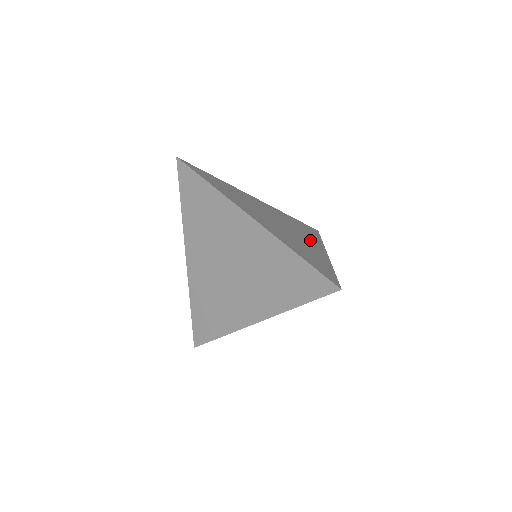
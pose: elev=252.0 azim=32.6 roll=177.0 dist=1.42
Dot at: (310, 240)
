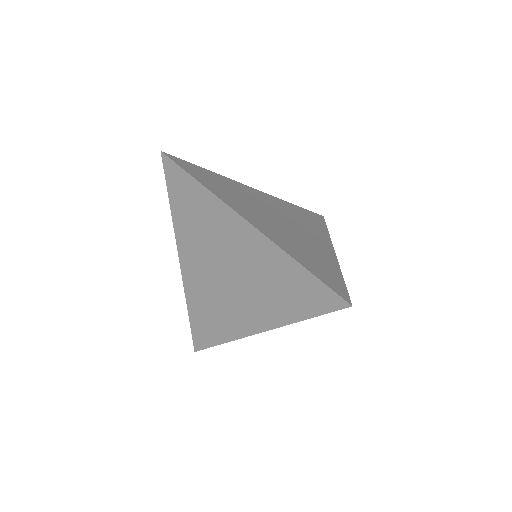
Dot at: (315, 235)
